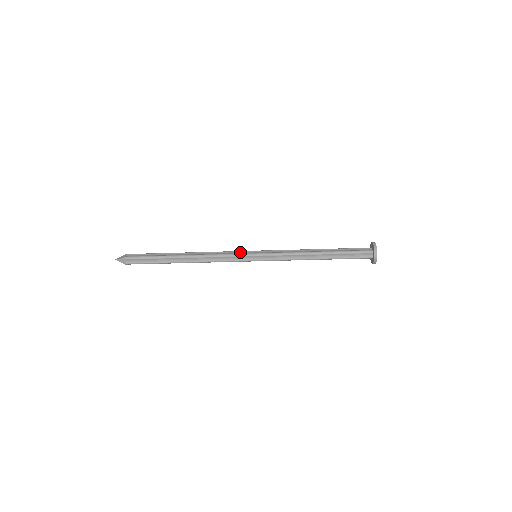
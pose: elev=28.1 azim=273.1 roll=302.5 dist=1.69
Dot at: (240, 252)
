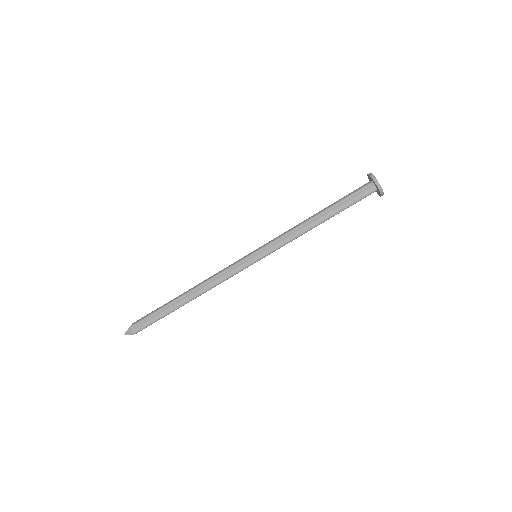
Dot at: (238, 261)
